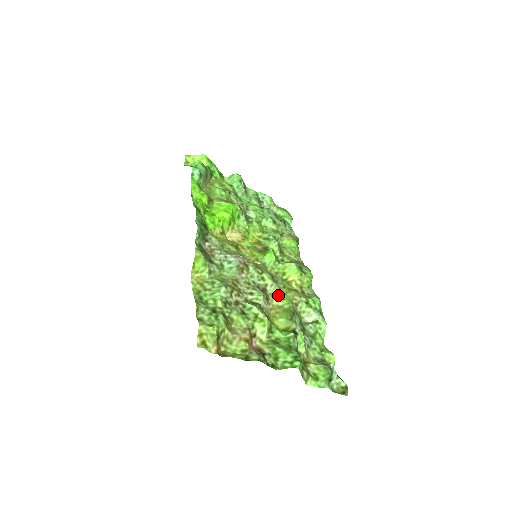
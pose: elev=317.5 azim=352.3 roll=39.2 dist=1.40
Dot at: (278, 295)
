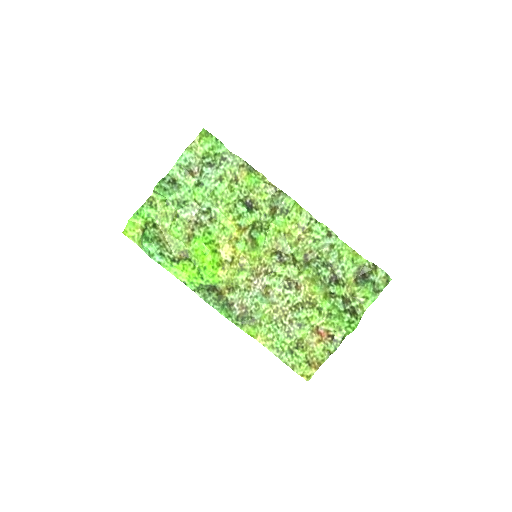
Dot at: (297, 270)
